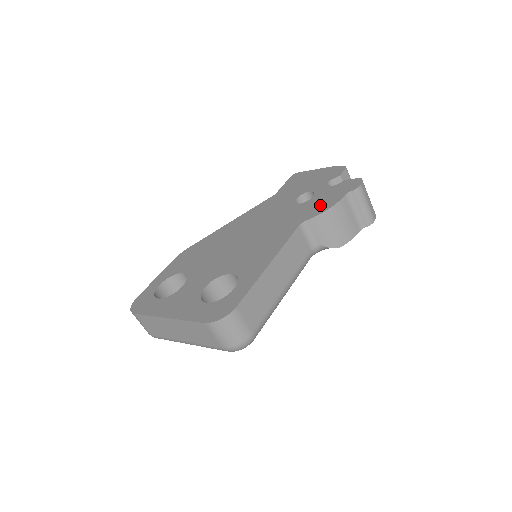
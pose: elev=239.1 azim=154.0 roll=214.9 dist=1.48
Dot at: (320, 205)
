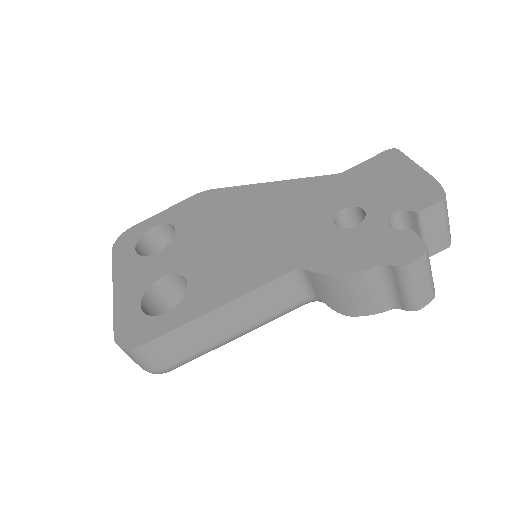
Dot at: (341, 255)
